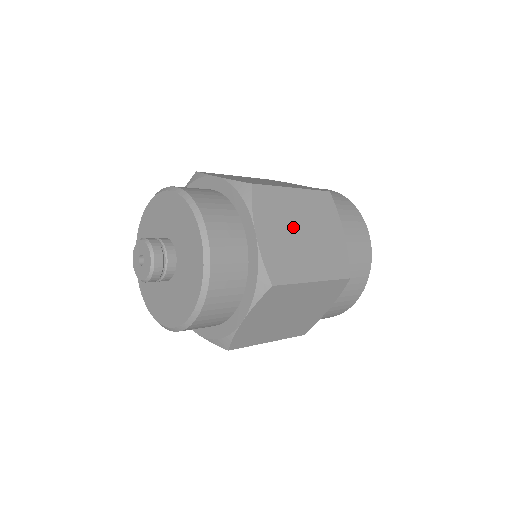
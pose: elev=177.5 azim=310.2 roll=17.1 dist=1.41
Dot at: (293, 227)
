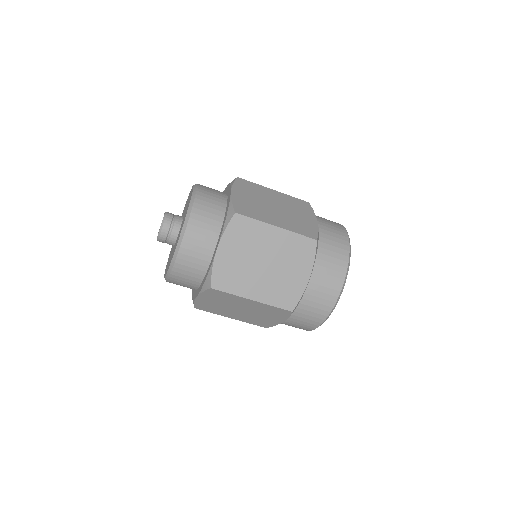
Dot at: occluded
